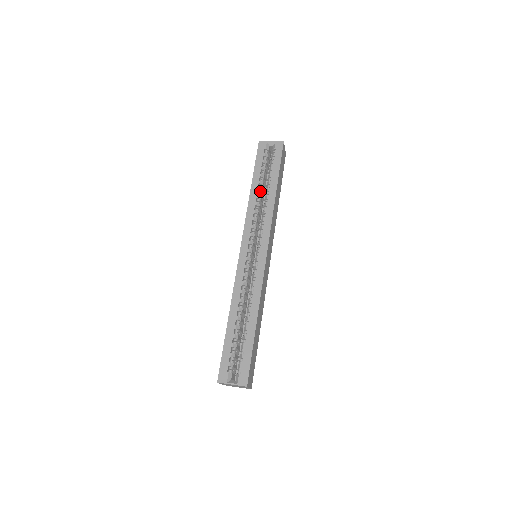
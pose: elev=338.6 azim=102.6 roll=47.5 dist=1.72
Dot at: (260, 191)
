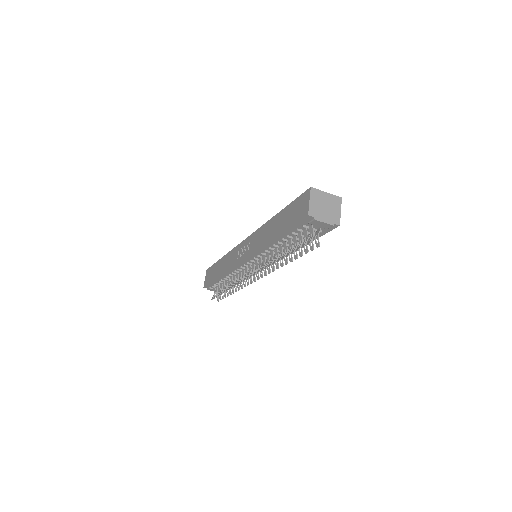
Dot at: occluded
